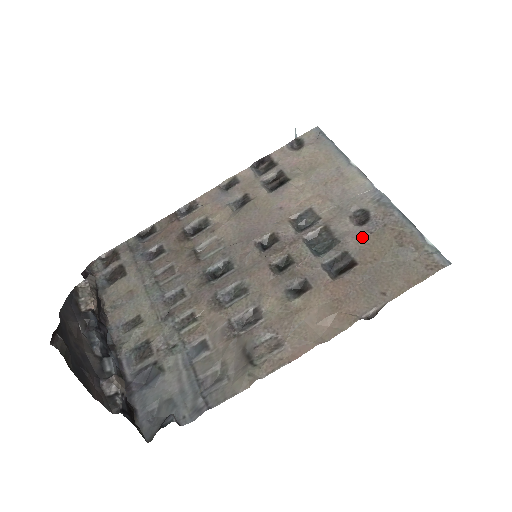
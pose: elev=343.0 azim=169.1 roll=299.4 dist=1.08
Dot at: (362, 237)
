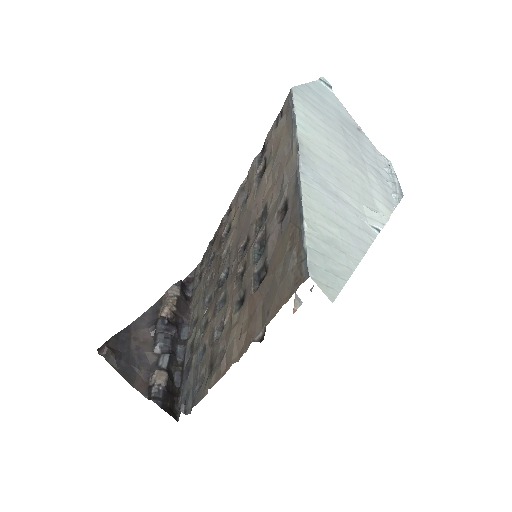
Dot at: (277, 238)
